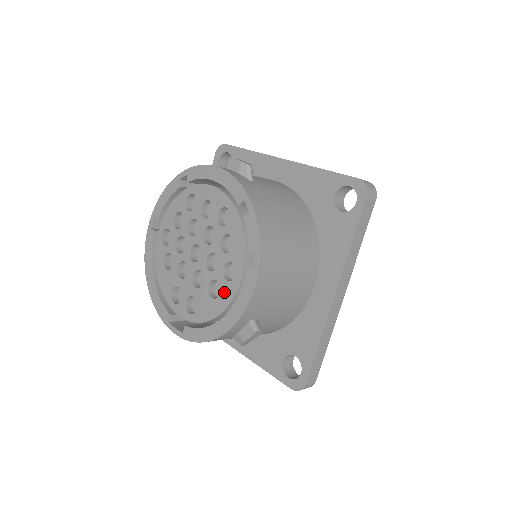
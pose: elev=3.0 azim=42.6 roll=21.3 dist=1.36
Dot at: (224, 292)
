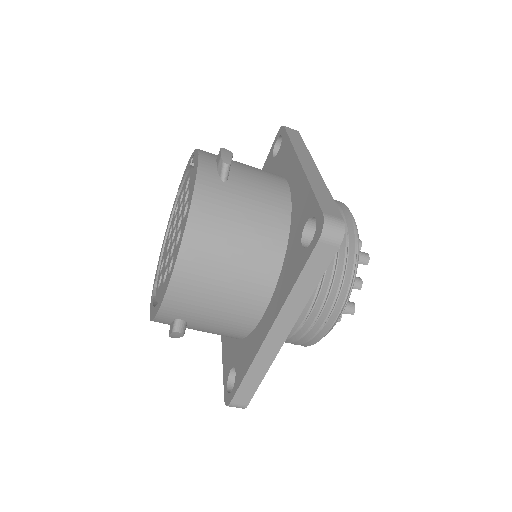
Dot at: (165, 282)
